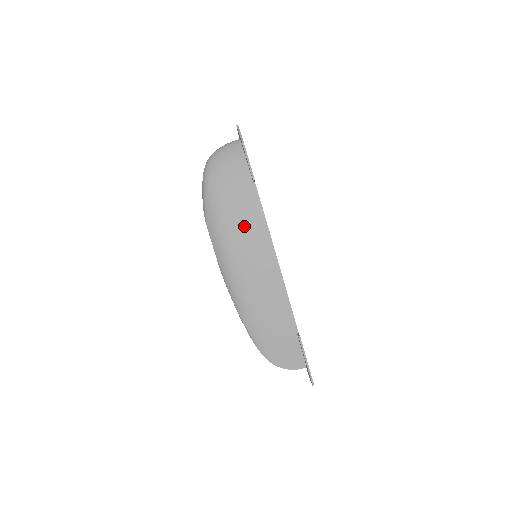
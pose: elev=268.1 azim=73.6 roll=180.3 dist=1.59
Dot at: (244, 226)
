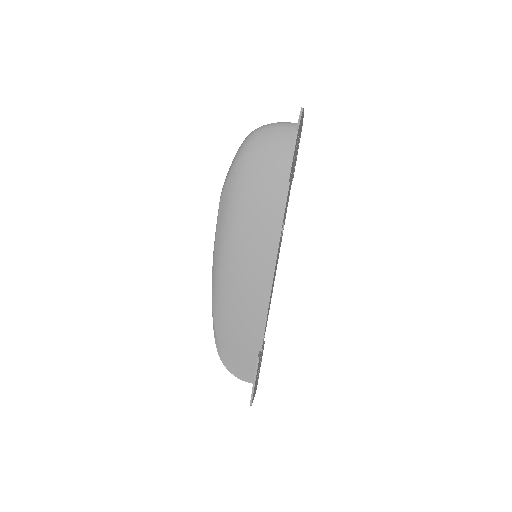
Dot at: (256, 222)
